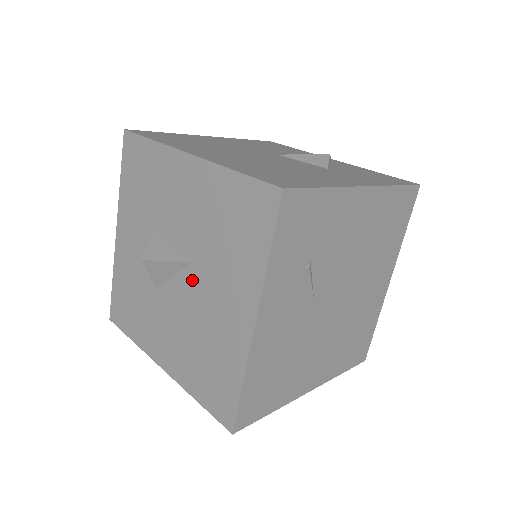
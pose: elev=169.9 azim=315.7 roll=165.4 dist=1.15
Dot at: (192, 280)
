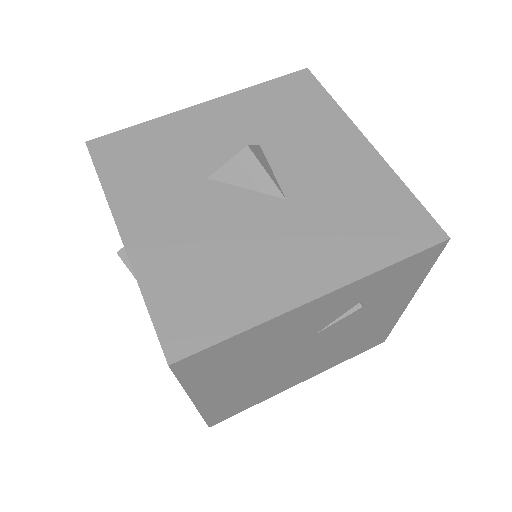
Dot at: (270, 209)
